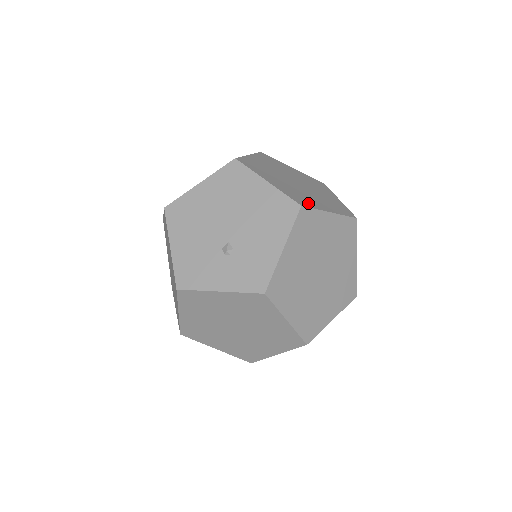
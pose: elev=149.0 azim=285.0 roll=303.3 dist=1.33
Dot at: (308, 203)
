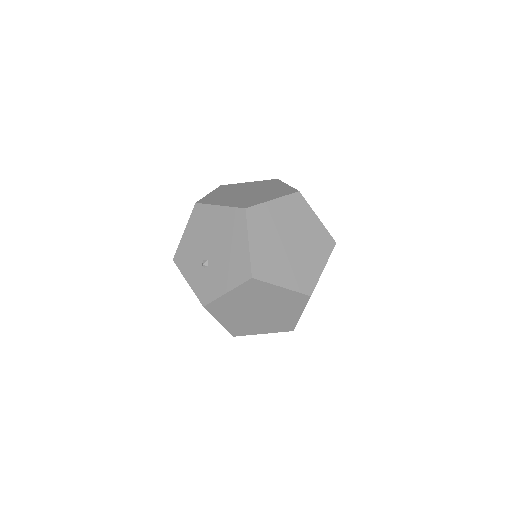
Dot at: (266, 274)
